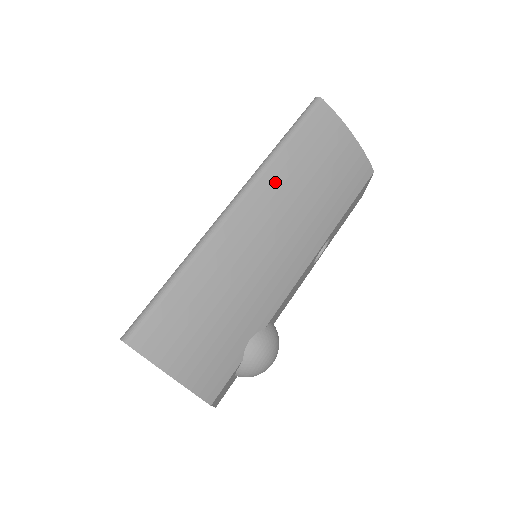
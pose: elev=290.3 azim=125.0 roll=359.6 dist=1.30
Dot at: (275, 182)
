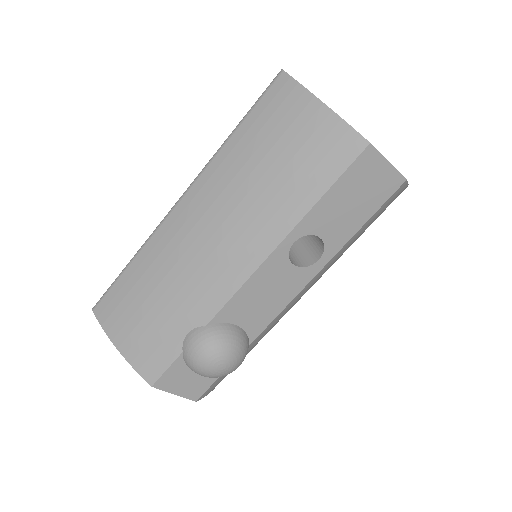
Dot at: (218, 172)
